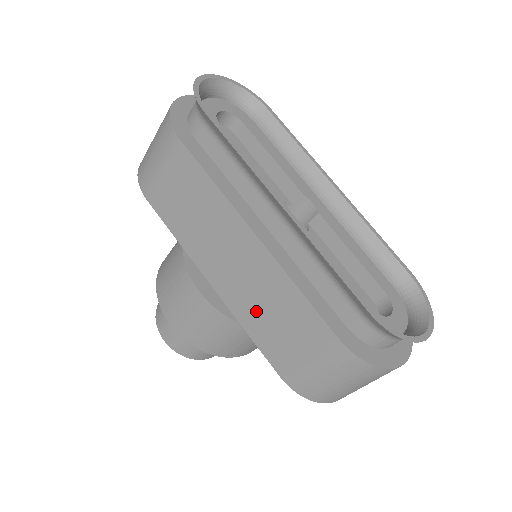
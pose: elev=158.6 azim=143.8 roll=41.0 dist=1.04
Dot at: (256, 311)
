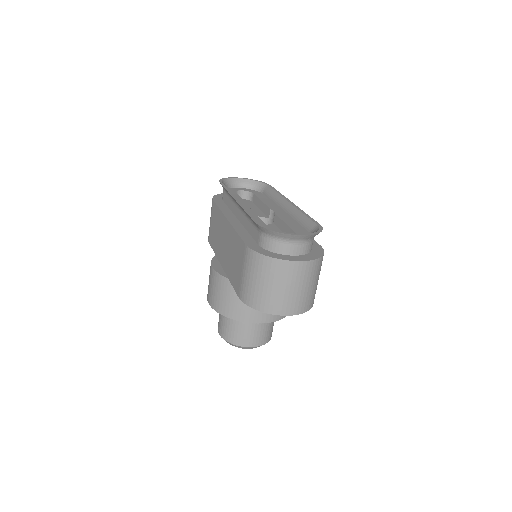
Dot at: (230, 263)
